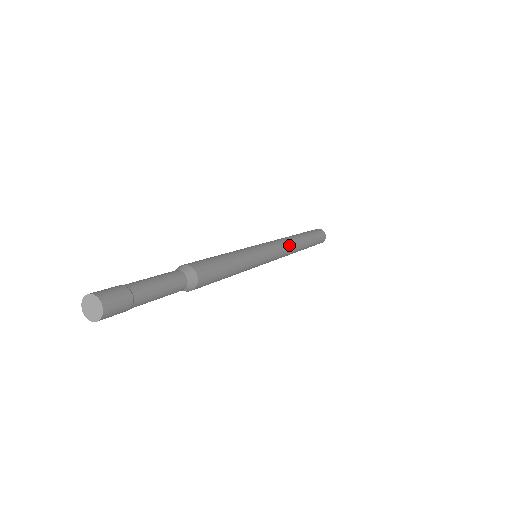
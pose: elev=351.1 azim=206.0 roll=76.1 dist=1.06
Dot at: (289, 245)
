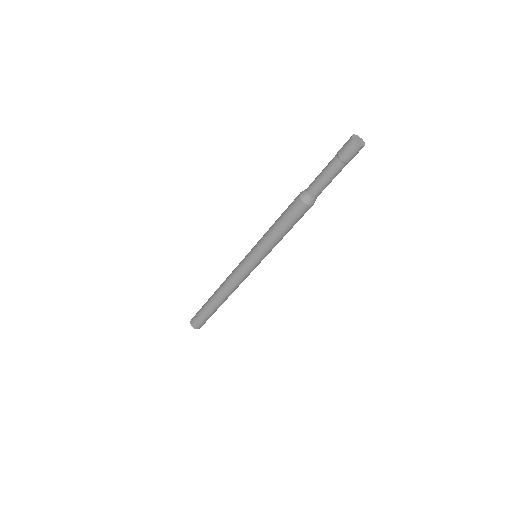
Dot at: occluded
